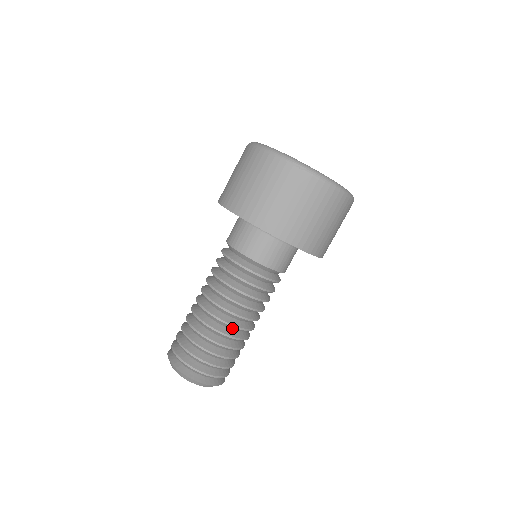
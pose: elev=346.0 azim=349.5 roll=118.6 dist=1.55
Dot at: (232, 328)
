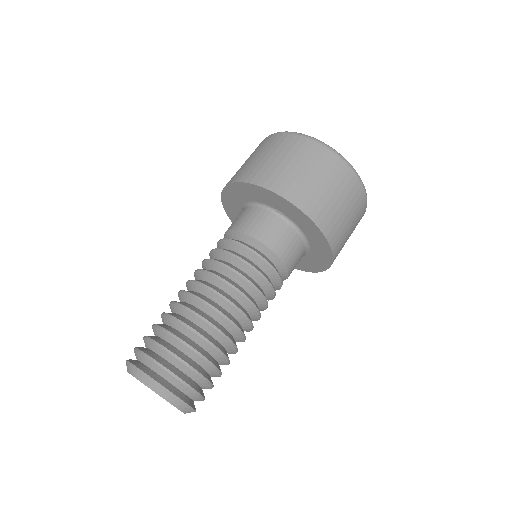
Dot at: (209, 312)
